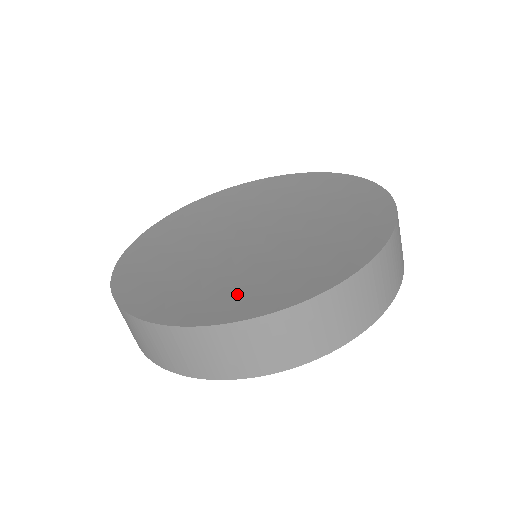
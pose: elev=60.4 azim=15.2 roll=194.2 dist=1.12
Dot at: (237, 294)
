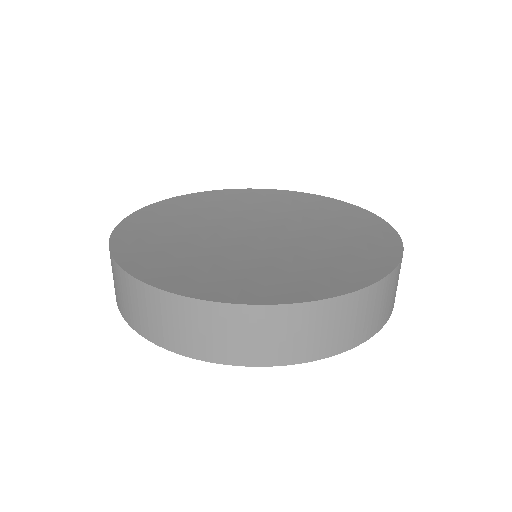
Dot at: (315, 275)
